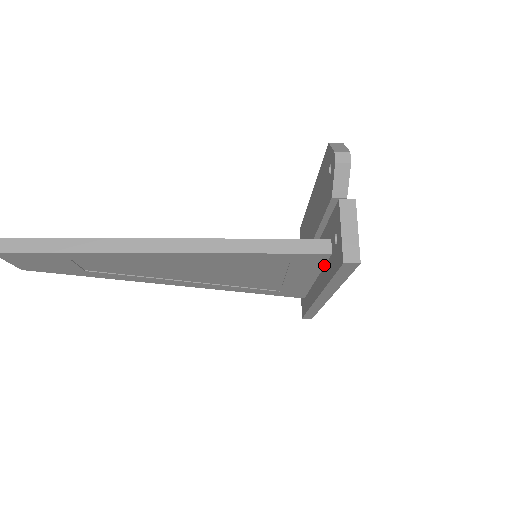
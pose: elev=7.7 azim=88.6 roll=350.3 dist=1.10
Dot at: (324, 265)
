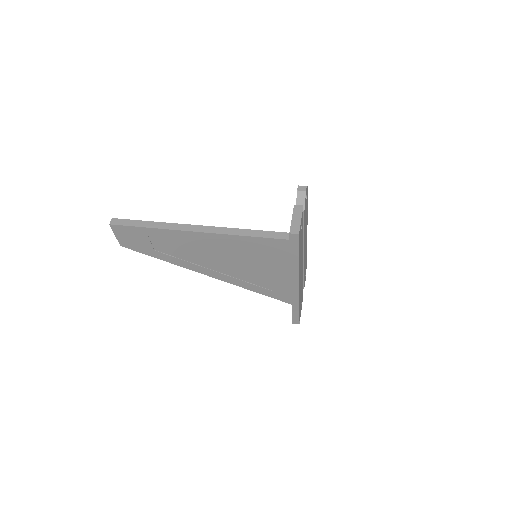
Dot at: occluded
